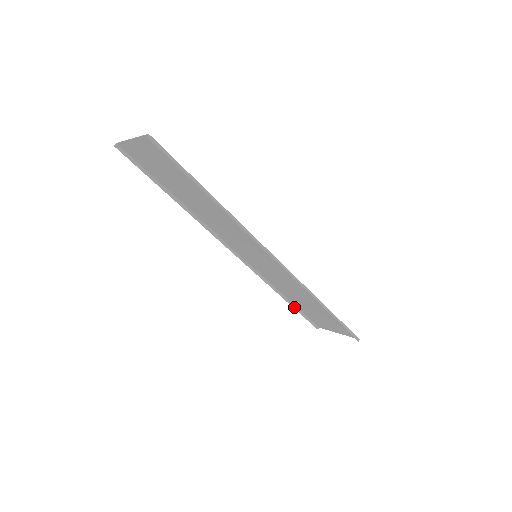
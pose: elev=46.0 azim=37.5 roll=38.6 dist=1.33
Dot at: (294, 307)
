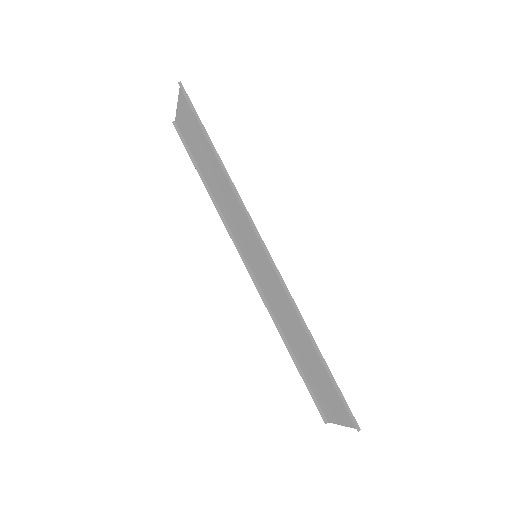
Dot at: (298, 369)
